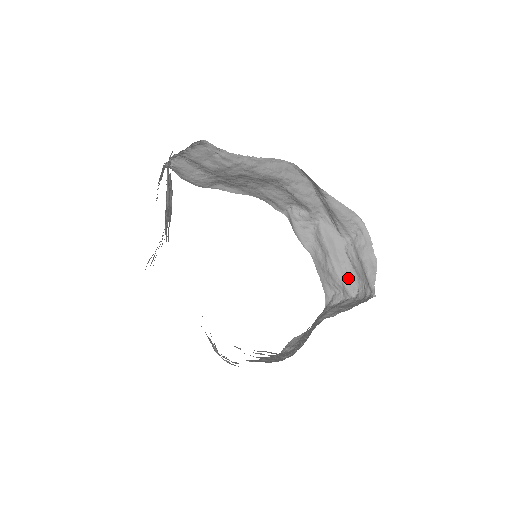
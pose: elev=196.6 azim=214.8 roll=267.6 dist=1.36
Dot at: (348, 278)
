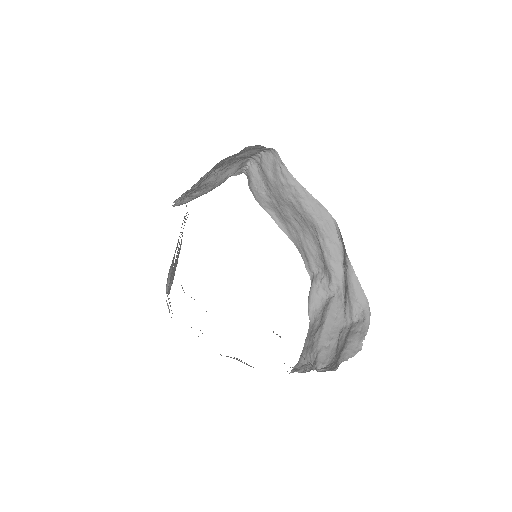
Dot at: (326, 352)
